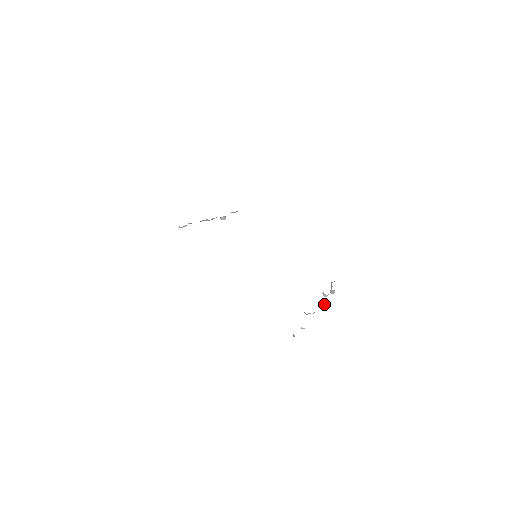
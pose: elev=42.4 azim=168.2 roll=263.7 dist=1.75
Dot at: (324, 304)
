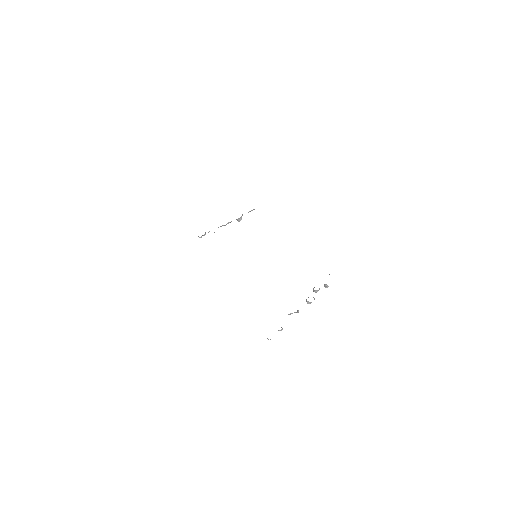
Dot at: (310, 302)
